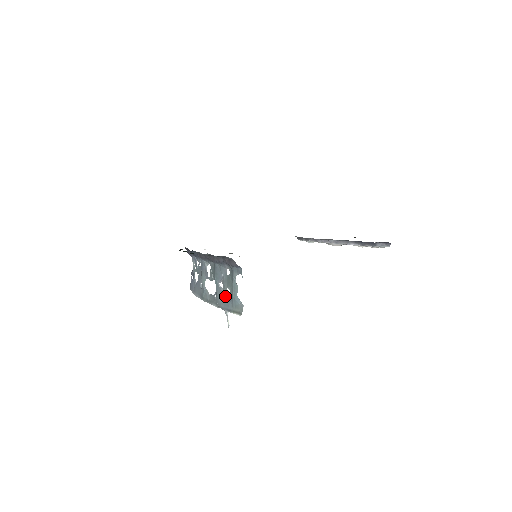
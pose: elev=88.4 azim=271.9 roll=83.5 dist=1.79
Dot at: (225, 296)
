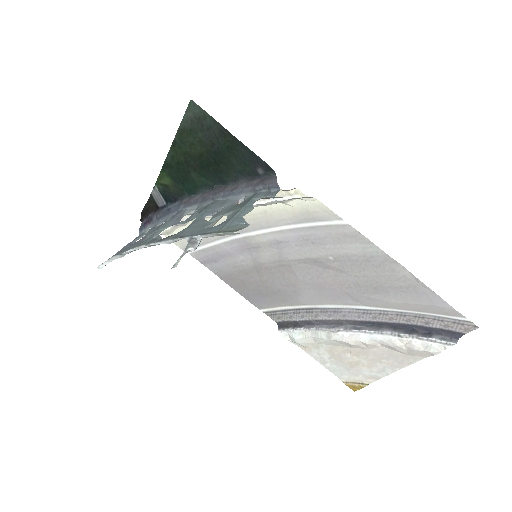
Dot at: (208, 225)
